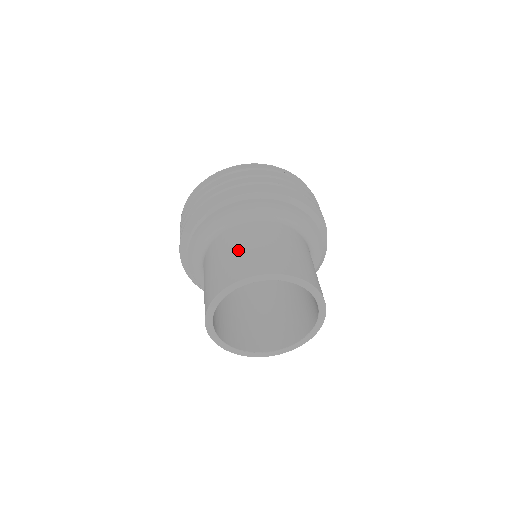
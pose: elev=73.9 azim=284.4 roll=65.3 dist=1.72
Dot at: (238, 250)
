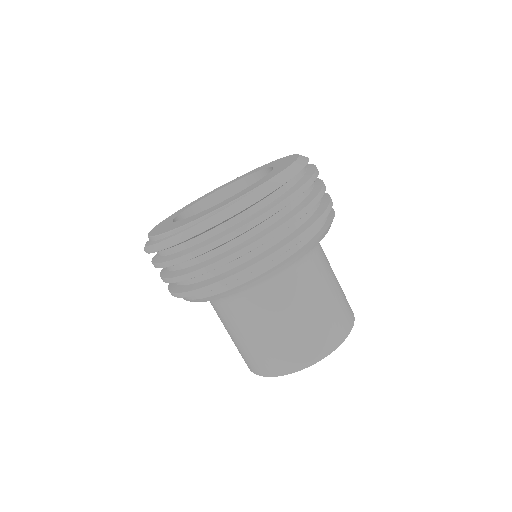
Dot at: (257, 340)
